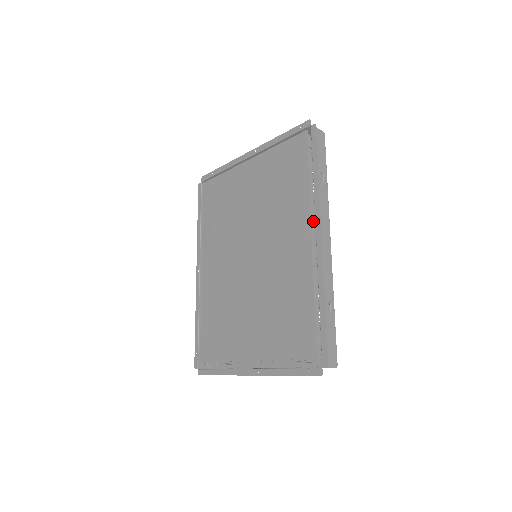
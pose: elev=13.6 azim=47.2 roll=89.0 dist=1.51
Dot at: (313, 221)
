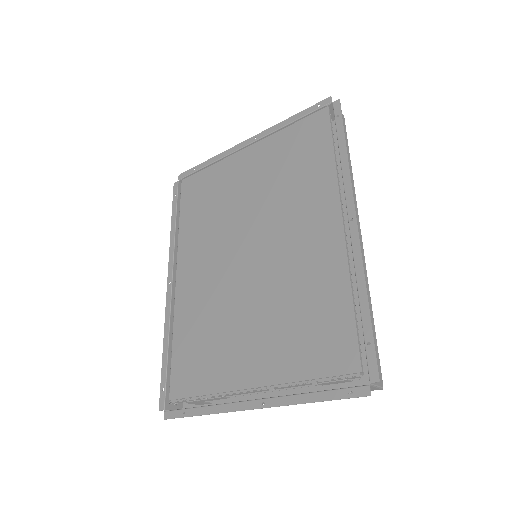
Dot at: occluded
